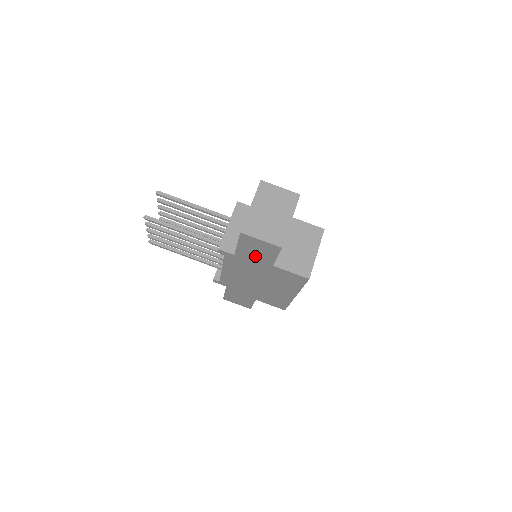
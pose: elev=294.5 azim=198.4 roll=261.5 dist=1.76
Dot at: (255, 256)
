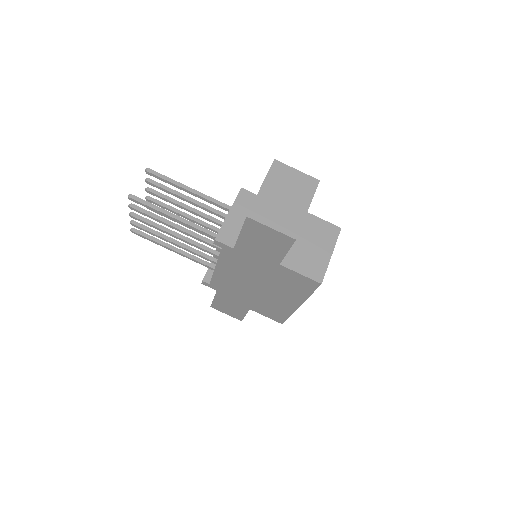
Dot at: (259, 250)
